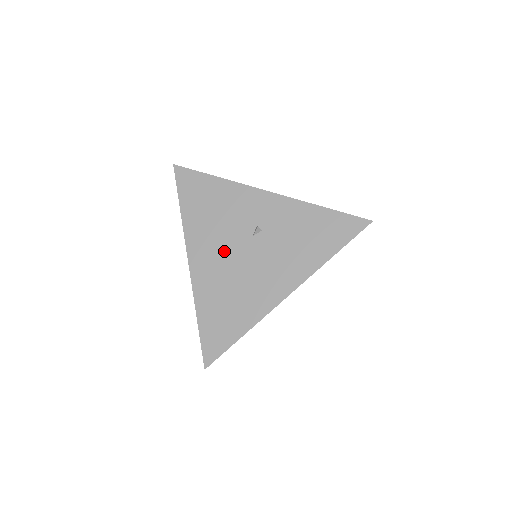
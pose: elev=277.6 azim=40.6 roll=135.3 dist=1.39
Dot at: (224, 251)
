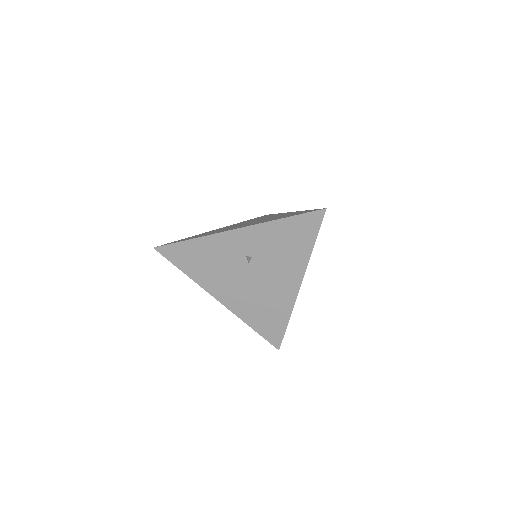
Dot at: (237, 283)
